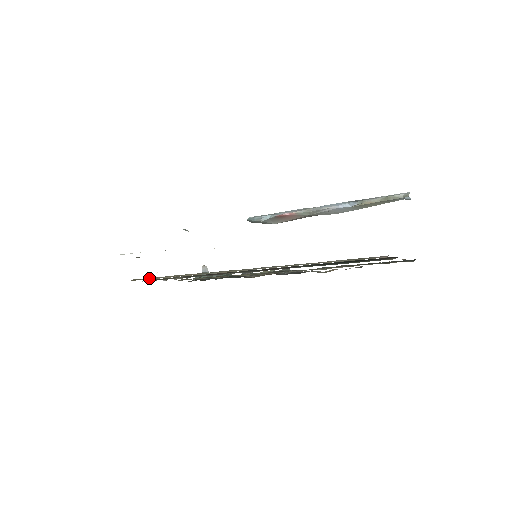
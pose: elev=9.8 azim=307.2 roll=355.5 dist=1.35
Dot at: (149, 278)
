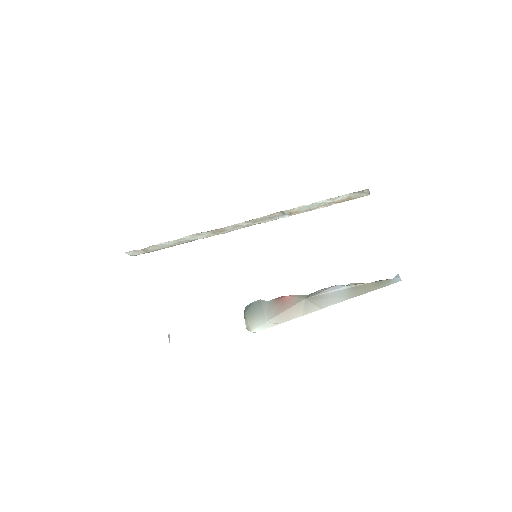
Dot at: occluded
